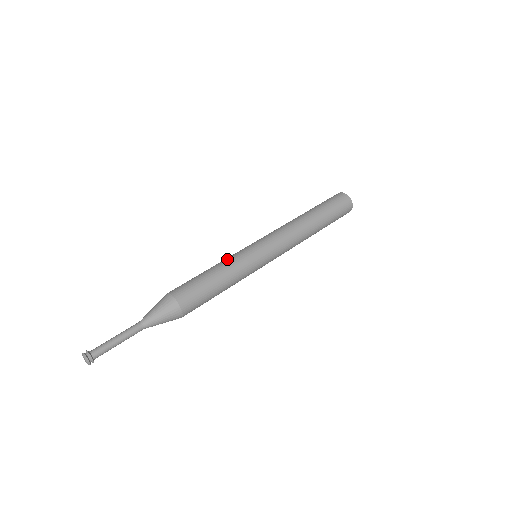
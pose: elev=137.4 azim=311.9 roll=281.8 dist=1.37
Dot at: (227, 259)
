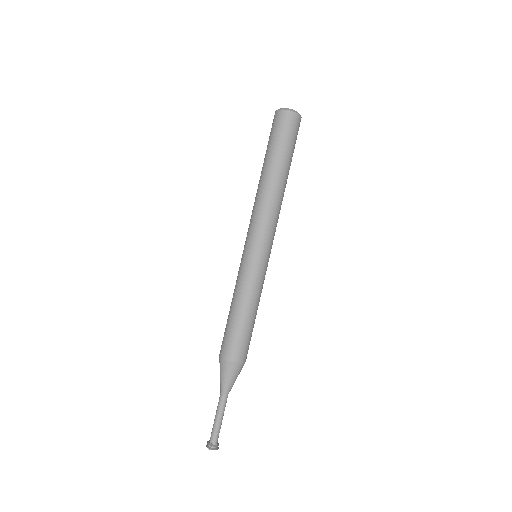
Dot at: (254, 292)
